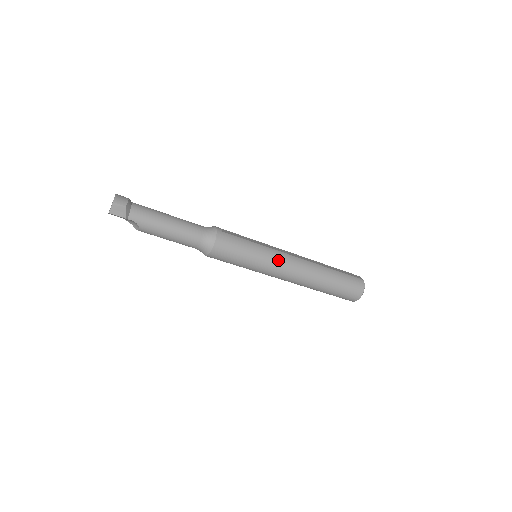
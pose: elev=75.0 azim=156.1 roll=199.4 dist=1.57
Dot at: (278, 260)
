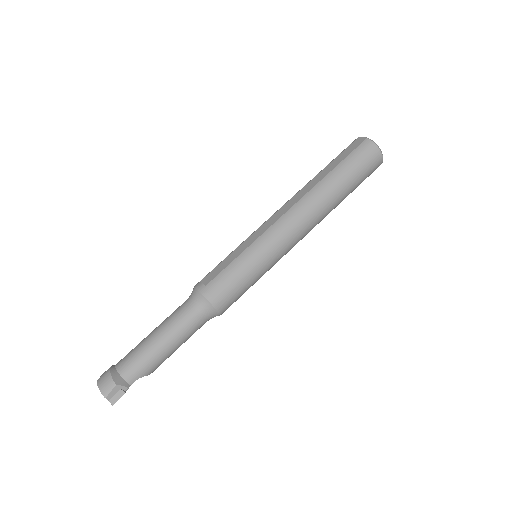
Dot at: (277, 239)
